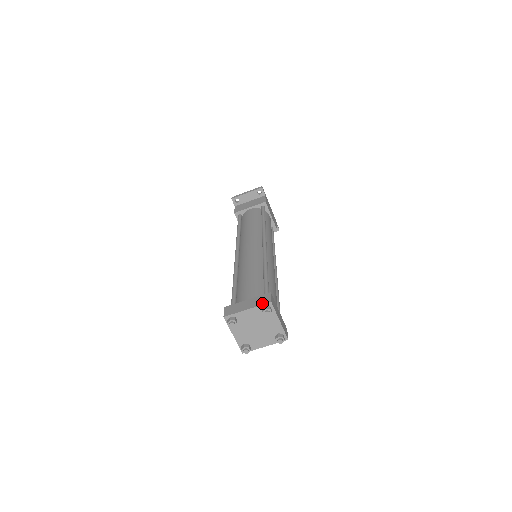
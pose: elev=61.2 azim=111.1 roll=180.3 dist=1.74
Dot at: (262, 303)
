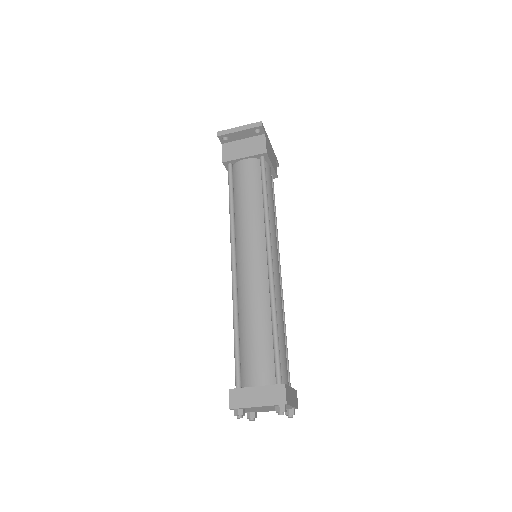
Dot at: (275, 403)
